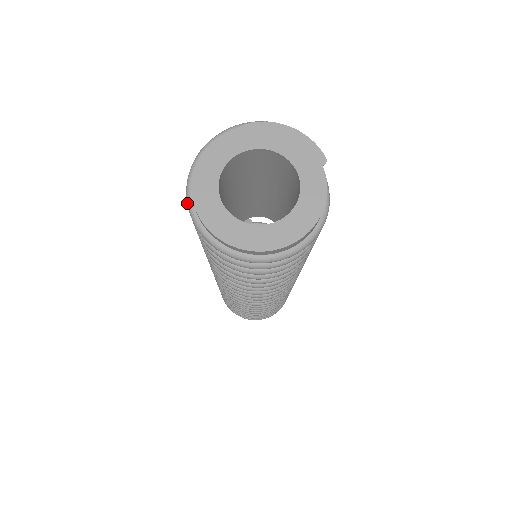
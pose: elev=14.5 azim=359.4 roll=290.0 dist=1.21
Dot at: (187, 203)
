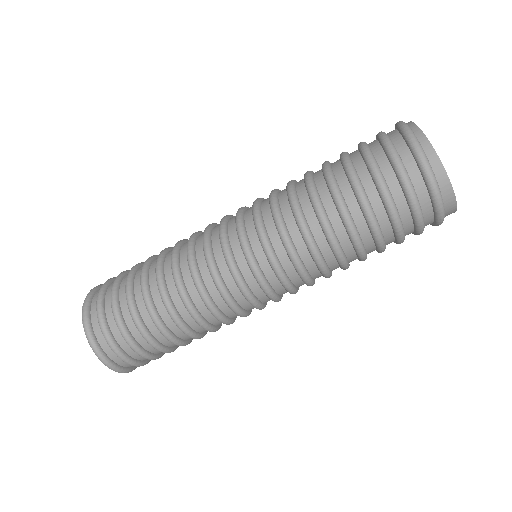
Dot at: (400, 121)
